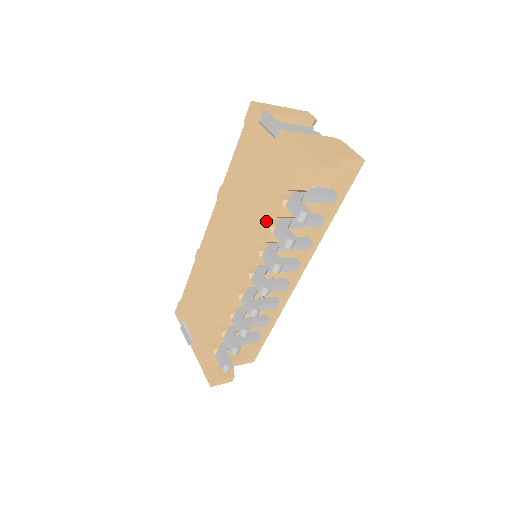
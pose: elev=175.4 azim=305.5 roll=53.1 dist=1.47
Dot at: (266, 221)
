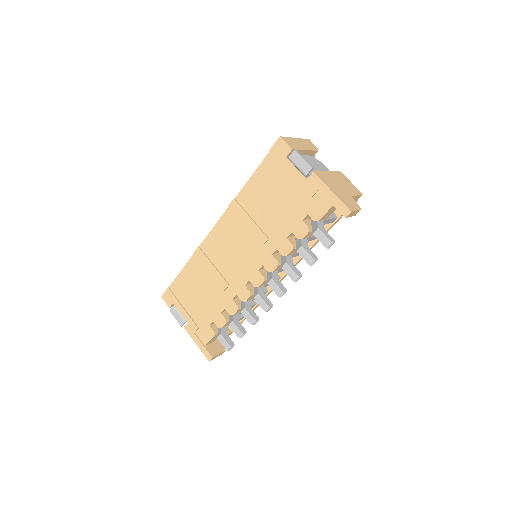
Dot at: (288, 240)
